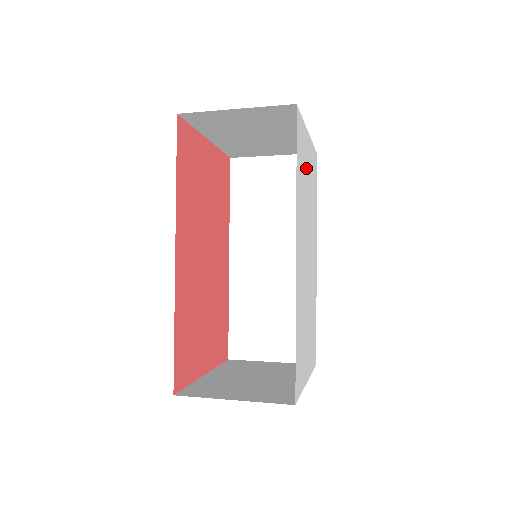
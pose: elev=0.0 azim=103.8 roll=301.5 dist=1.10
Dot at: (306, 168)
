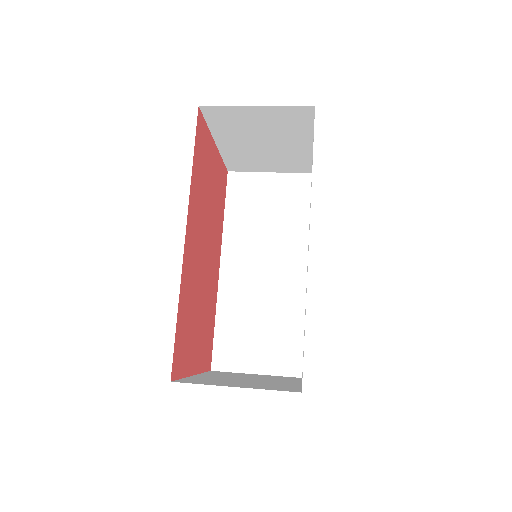
Dot at: occluded
